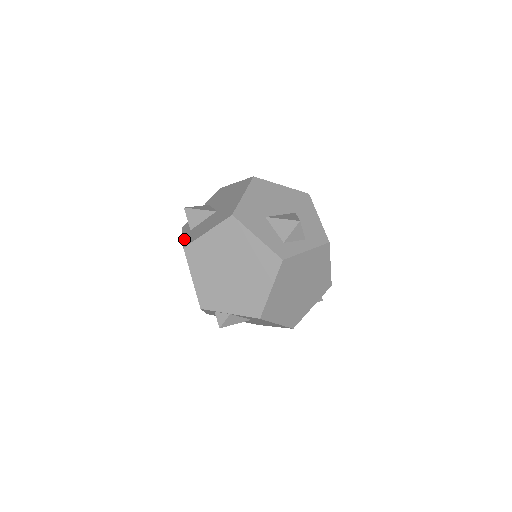
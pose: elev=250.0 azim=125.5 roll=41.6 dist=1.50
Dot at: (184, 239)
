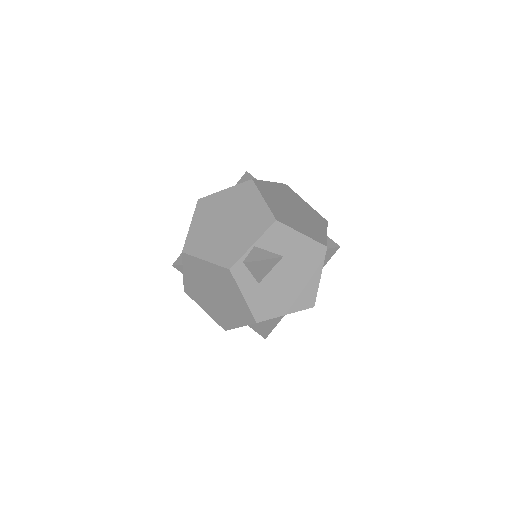
Dot at: (183, 264)
